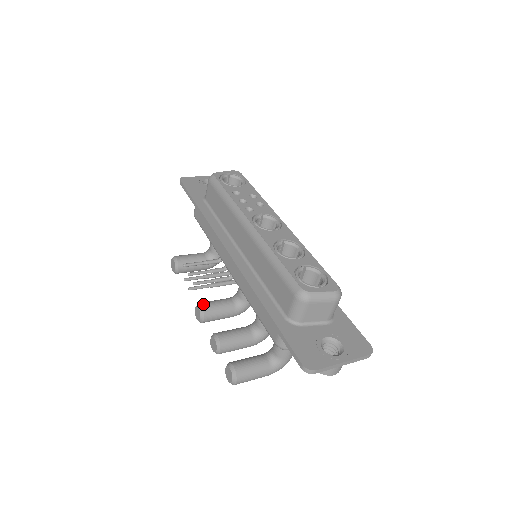
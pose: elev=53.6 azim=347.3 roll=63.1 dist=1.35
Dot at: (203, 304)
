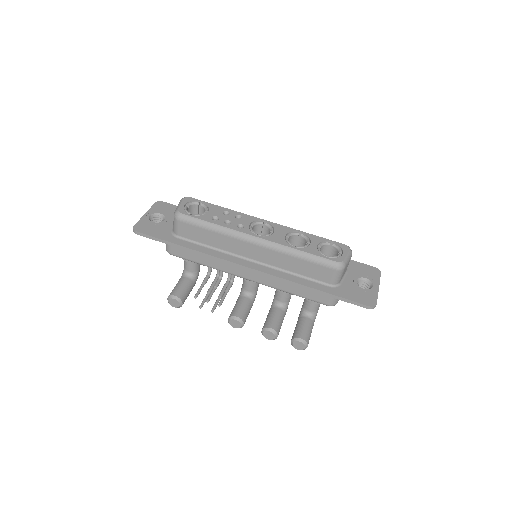
Dot at: (236, 315)
